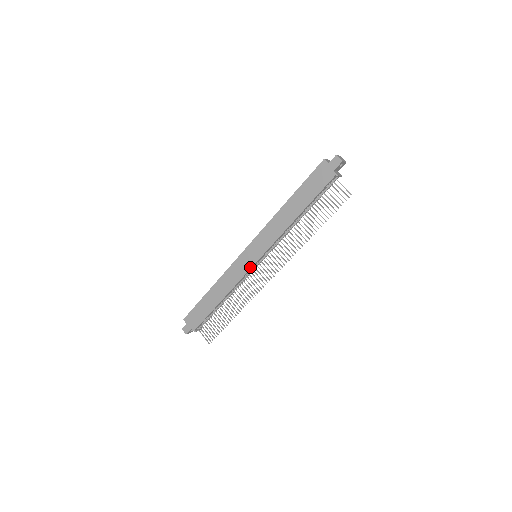
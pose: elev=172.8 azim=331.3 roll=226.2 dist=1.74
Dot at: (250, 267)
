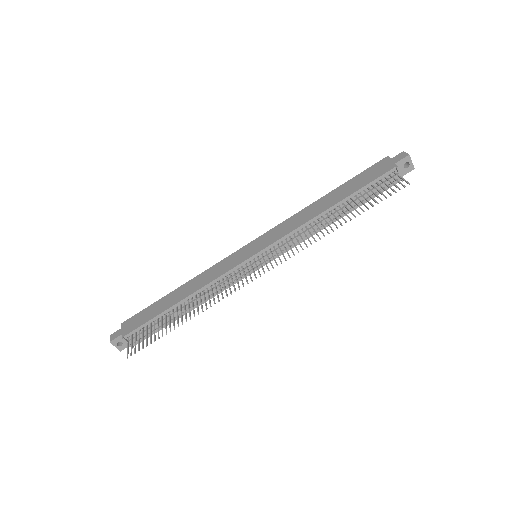
Dot at: (241, 262)
